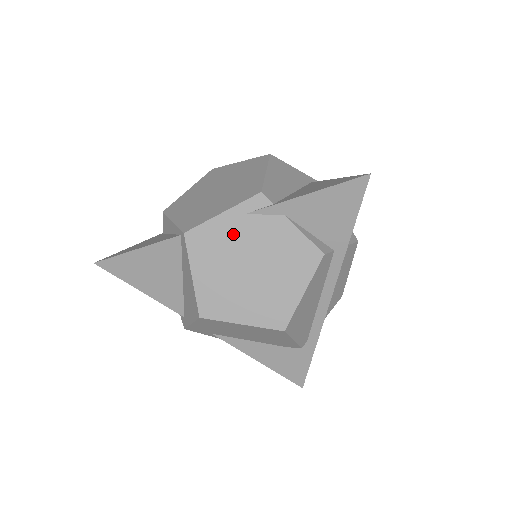
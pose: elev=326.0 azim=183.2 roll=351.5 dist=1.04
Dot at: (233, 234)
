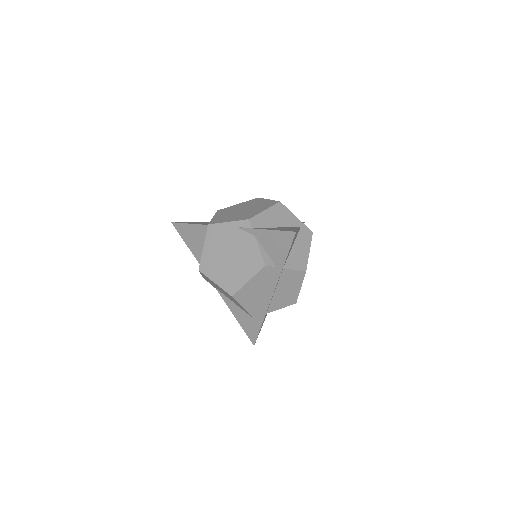
Dot at: (229, 235)
